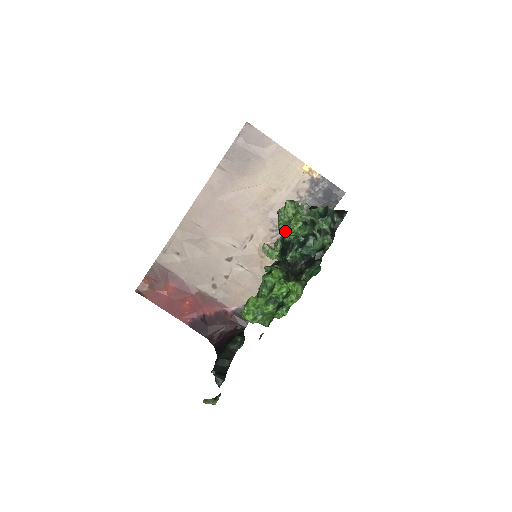
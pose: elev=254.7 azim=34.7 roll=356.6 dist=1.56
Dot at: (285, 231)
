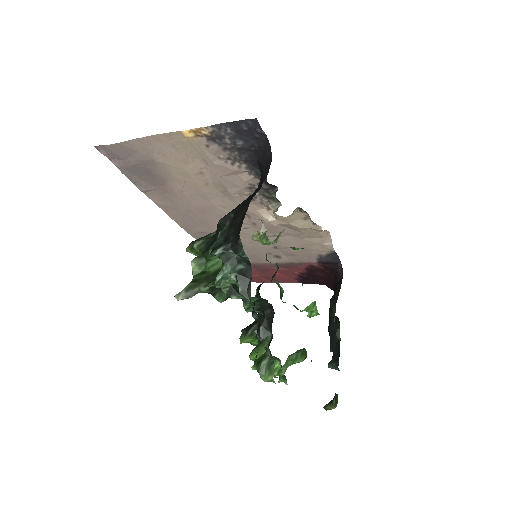
Dot at: occluded
